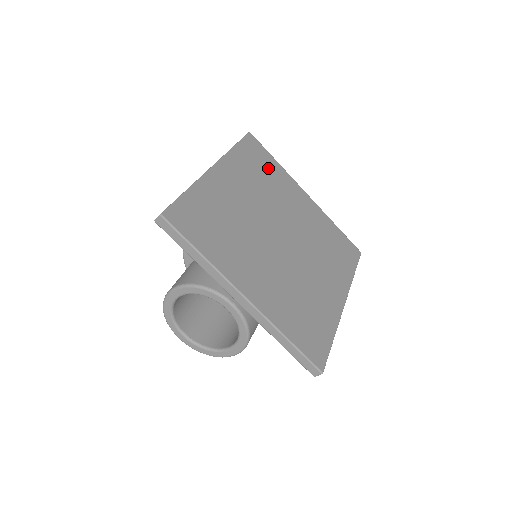
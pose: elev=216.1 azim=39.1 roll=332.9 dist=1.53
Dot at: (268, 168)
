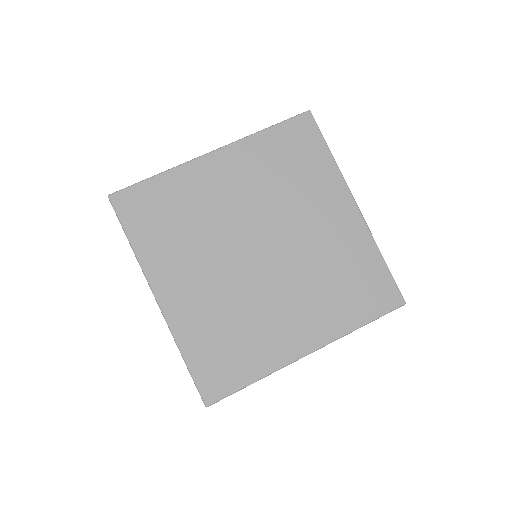
Dot at: (306, 162)
